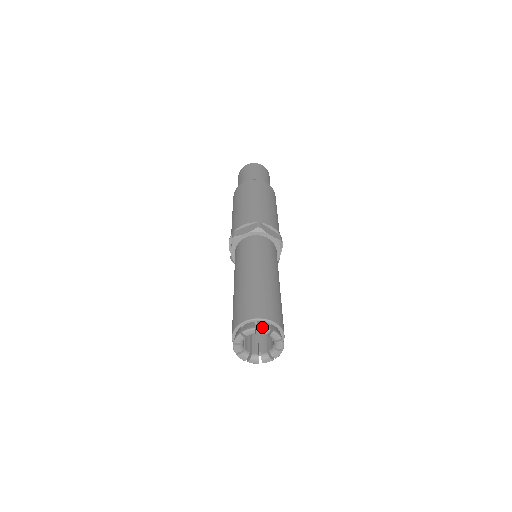
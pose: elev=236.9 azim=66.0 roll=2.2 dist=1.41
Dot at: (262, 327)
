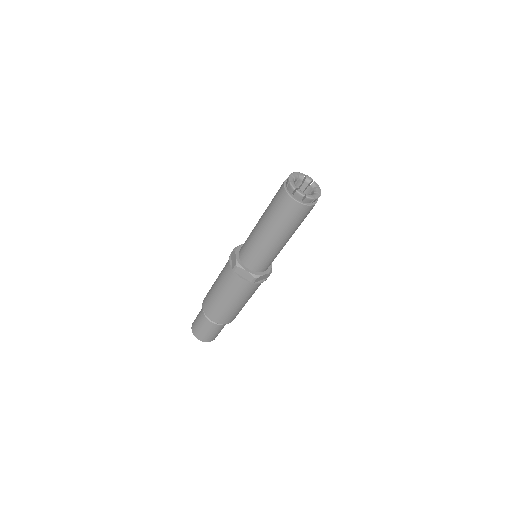
Dot at: (317, 184)
